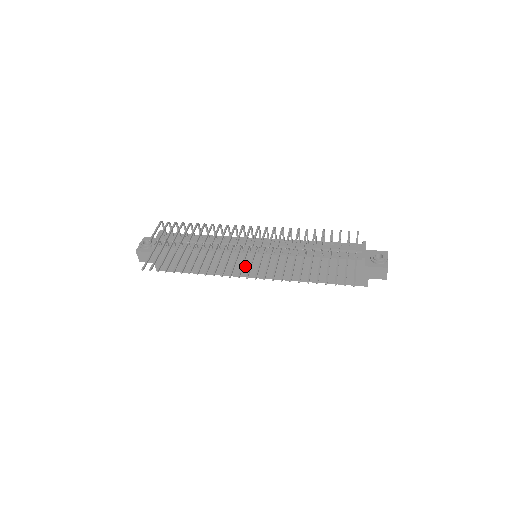
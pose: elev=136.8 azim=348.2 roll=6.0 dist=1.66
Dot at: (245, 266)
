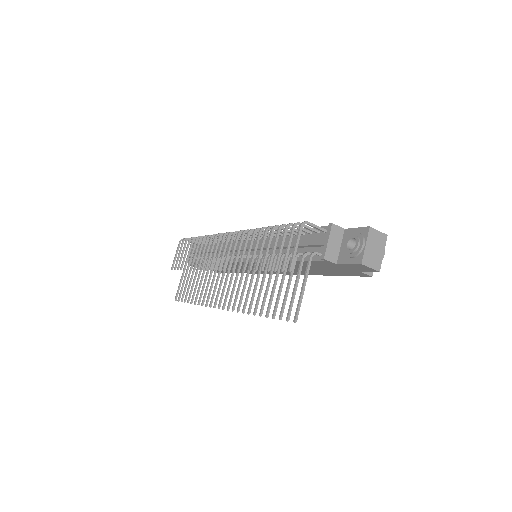
Dot at: occluded
